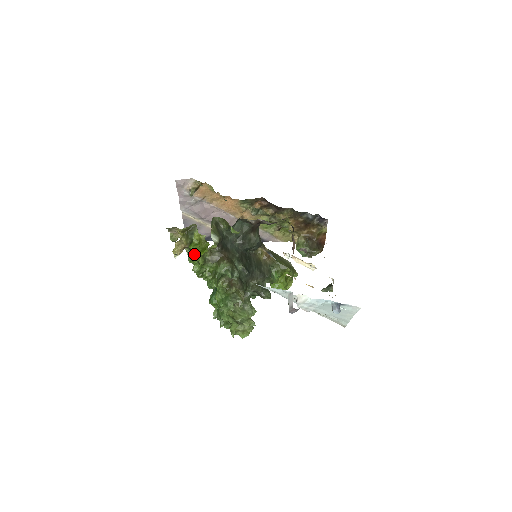
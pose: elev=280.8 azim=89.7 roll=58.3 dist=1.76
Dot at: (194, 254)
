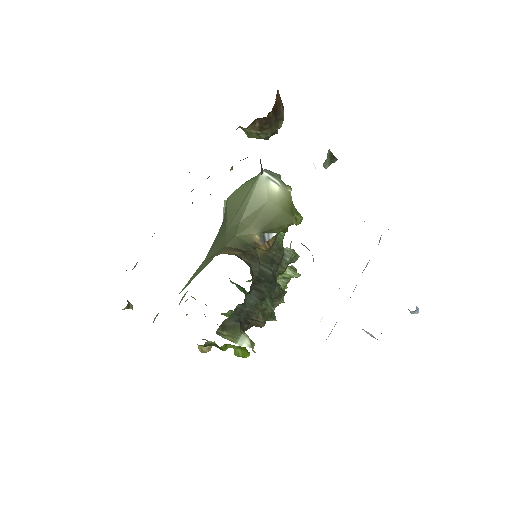
Dot at: occluded
